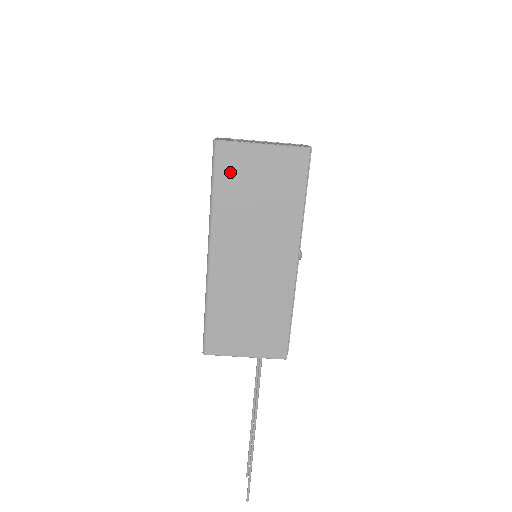
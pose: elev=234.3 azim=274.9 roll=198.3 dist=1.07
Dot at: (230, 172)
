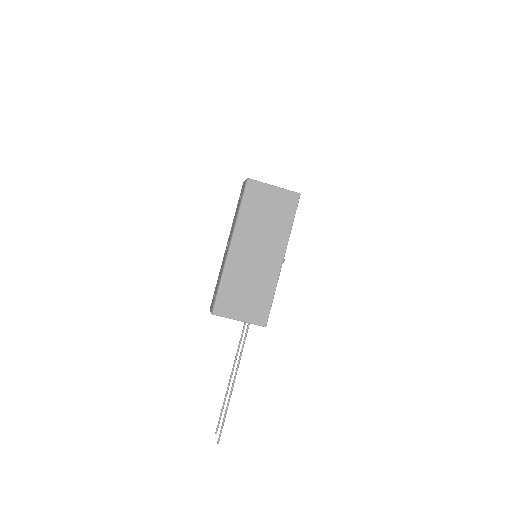
Dot at: (253, 198)
